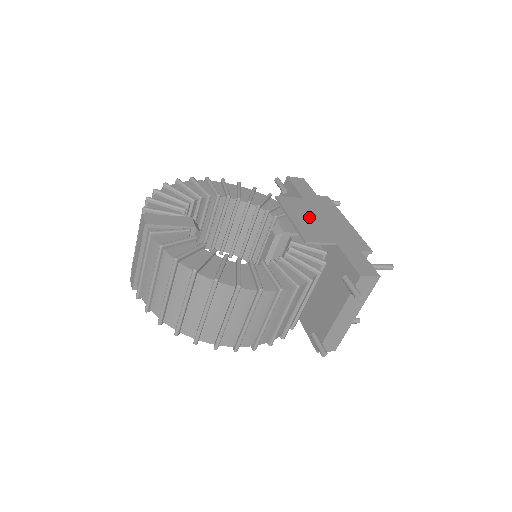
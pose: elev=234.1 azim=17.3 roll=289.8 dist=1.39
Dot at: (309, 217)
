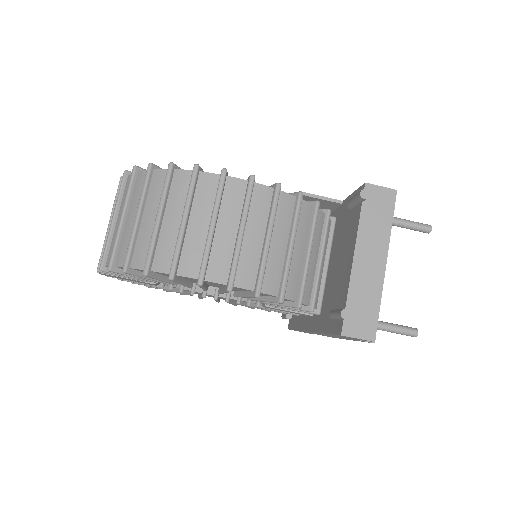
Dot at: occluded
